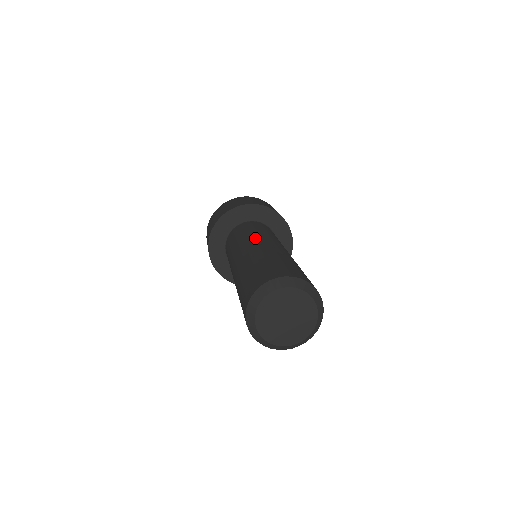
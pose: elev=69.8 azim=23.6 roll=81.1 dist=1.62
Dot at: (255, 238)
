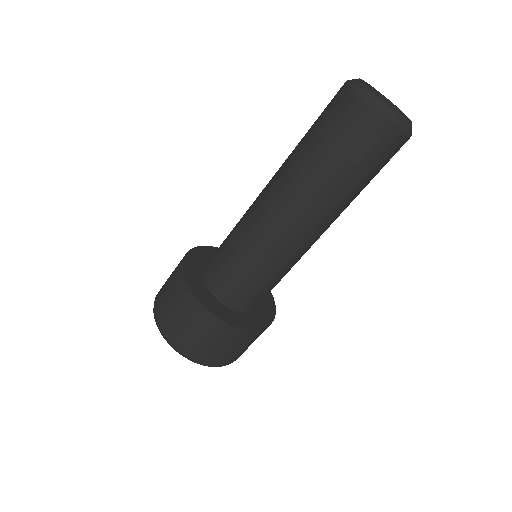
Dot at: occluded
